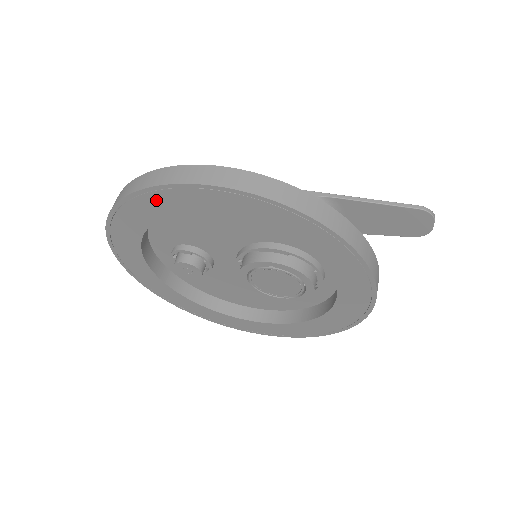
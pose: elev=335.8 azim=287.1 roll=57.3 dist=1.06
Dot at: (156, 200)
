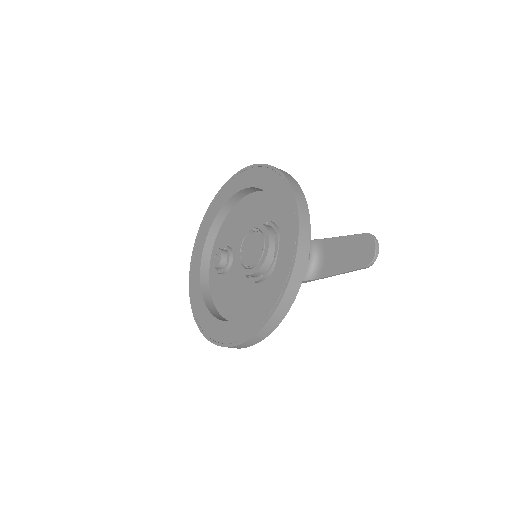
Dot at: (226, 190)
